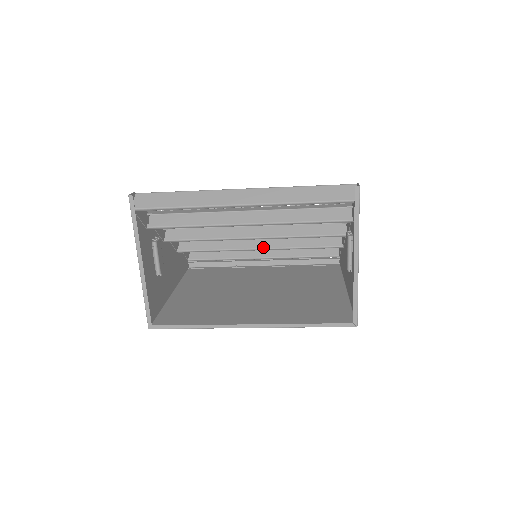
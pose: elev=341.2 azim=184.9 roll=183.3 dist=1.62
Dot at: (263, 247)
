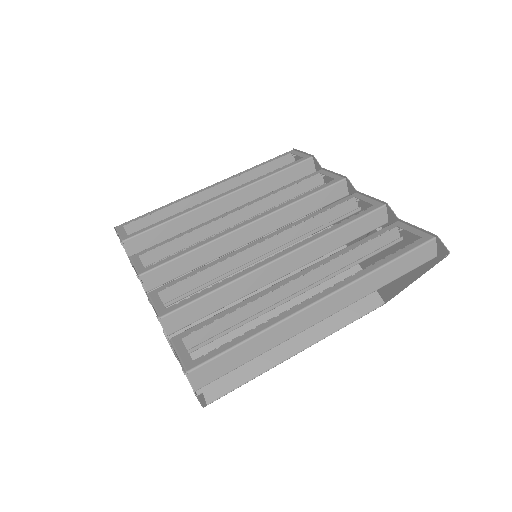
Dot at: occluded
